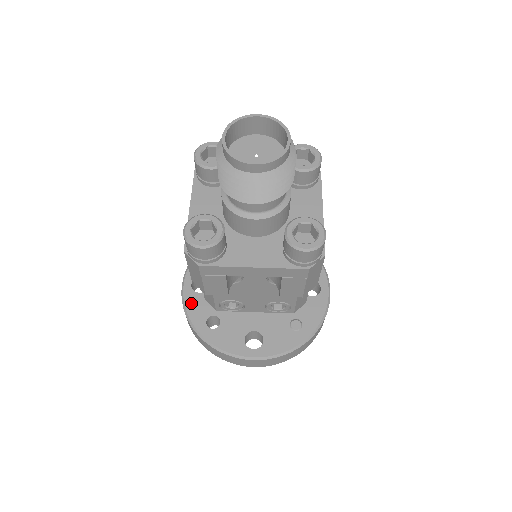
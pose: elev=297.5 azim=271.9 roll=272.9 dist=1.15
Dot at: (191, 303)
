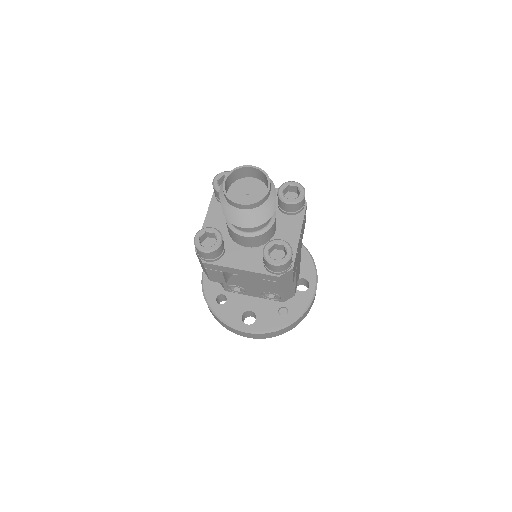
Dot at: (208, 282)
